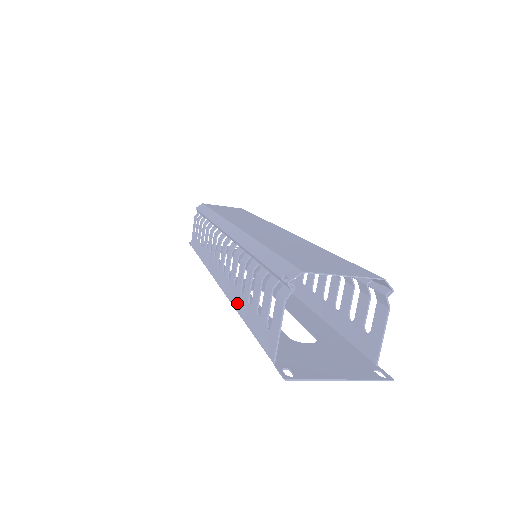
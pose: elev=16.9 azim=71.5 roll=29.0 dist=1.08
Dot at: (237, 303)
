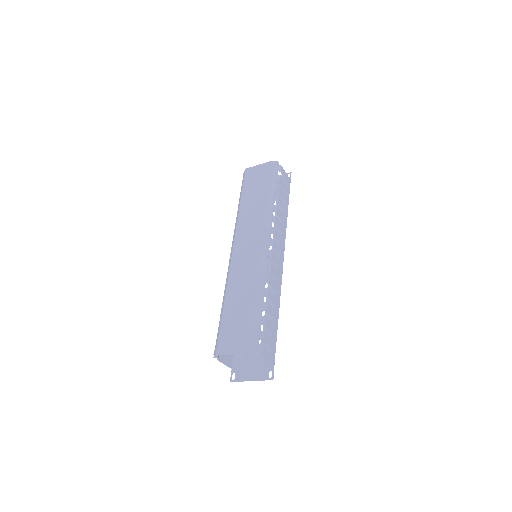
Dot at: occluded
